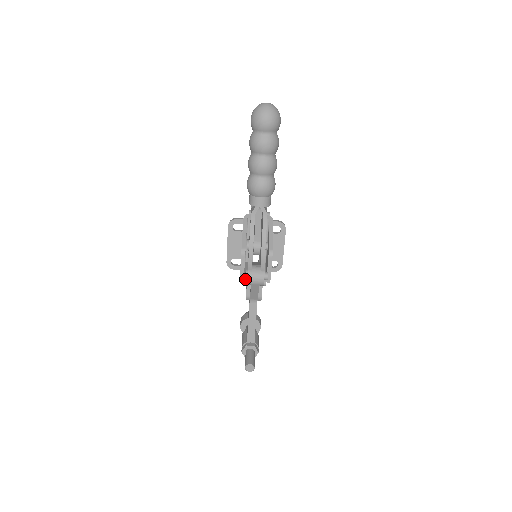
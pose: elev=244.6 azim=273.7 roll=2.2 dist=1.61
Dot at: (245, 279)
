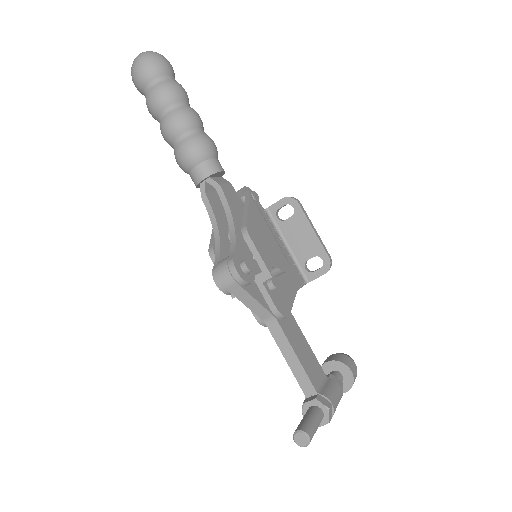
Dot at: (219, 287)
